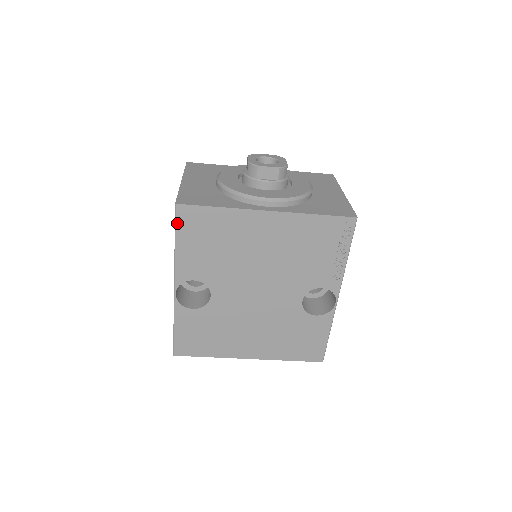
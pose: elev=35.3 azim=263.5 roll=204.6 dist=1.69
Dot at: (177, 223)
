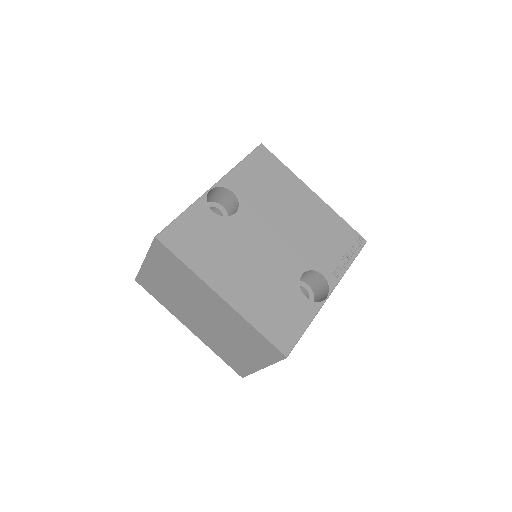
Dot at: (253, 153)
